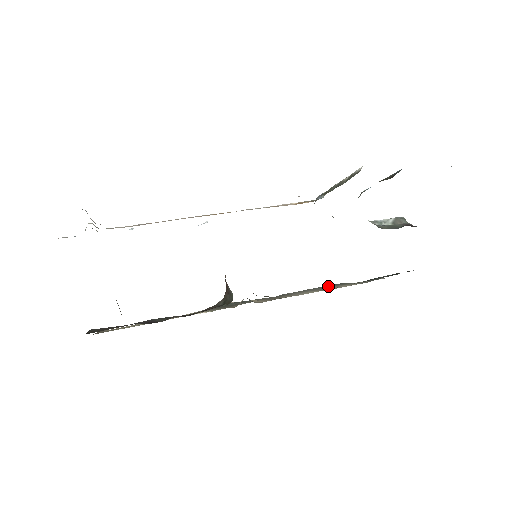
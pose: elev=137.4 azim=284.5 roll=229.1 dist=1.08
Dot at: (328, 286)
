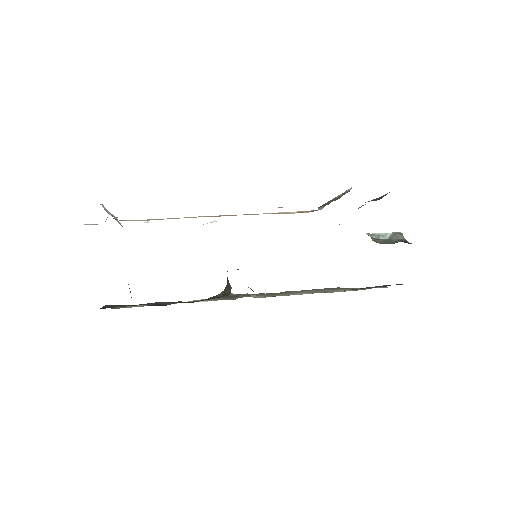
Dot at: (327, 289)
